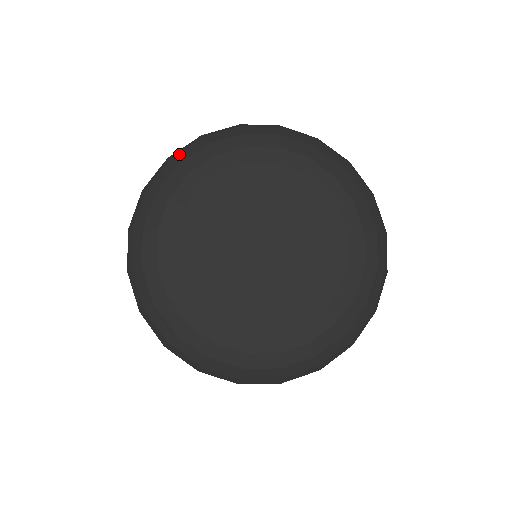
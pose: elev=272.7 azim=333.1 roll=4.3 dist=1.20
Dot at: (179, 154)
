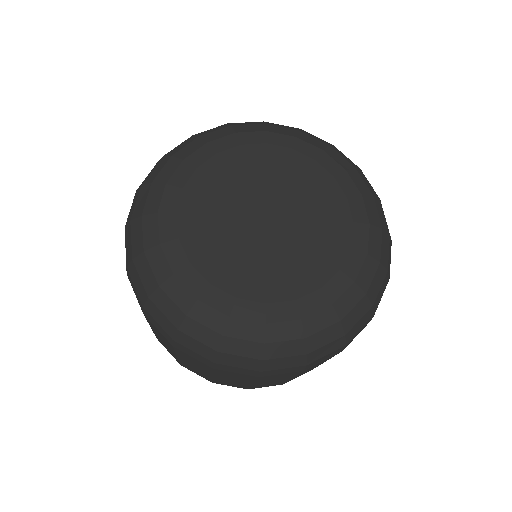
Dot at: (134, 211)
